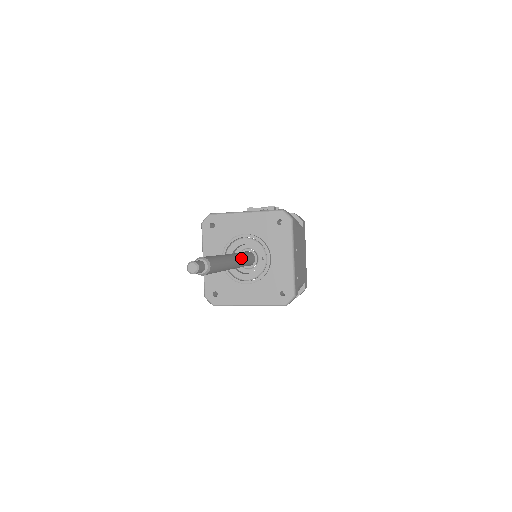
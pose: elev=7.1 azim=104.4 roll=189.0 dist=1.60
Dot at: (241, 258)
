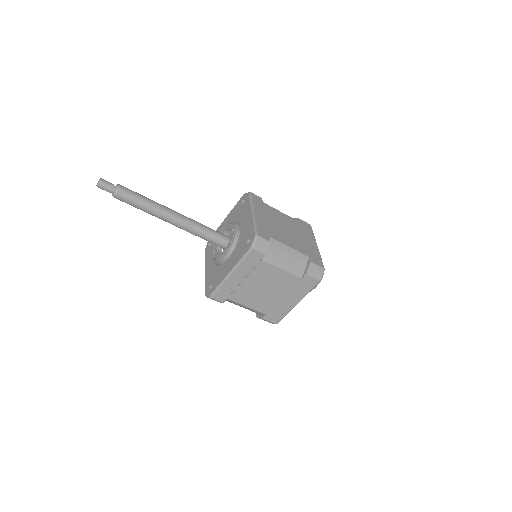
Dot at: (196, 222)
